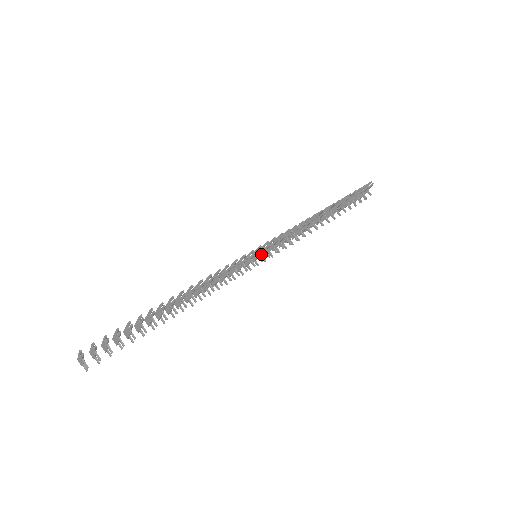
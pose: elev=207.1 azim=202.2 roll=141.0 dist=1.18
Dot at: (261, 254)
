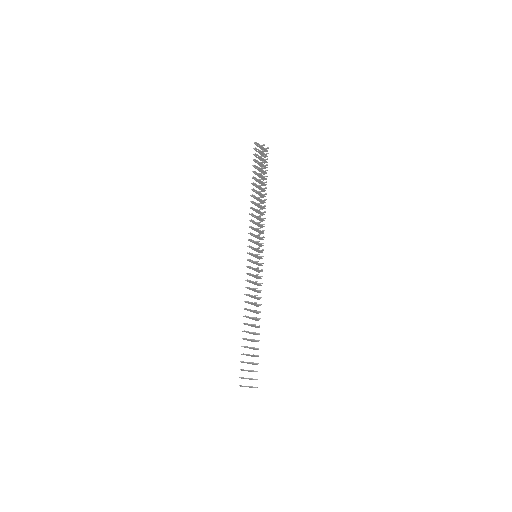
Dot at: (258, 251)
